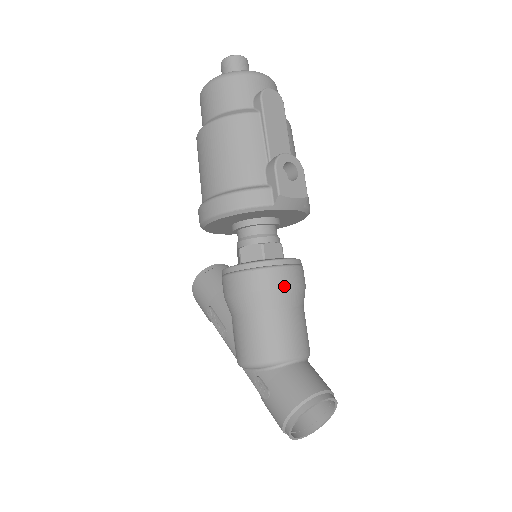
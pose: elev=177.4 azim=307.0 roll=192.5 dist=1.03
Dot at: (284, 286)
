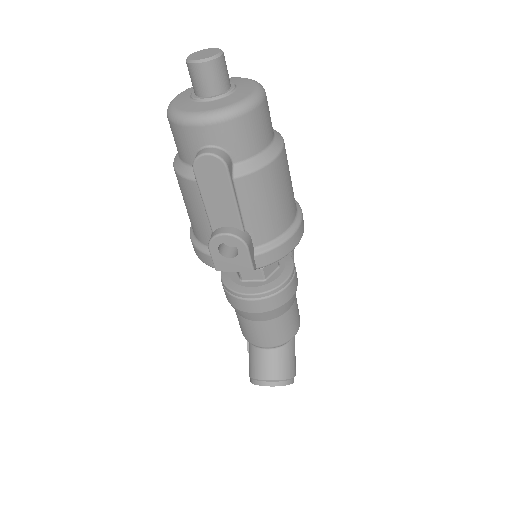
Dot at: (247, 312)
